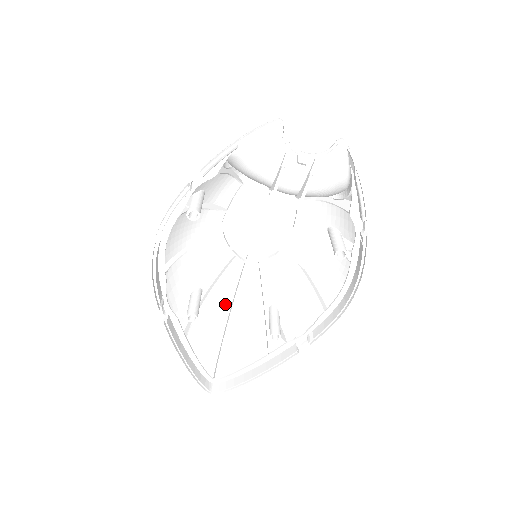
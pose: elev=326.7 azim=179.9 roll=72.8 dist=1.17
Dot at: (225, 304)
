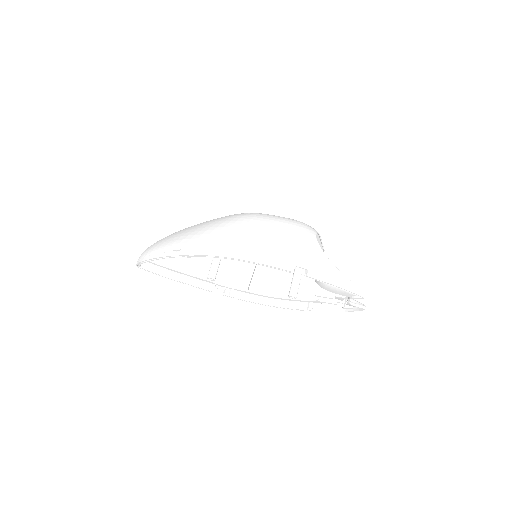
Dot at: occluded
